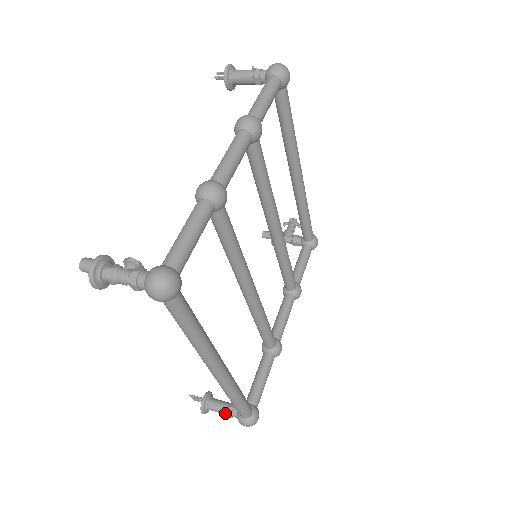
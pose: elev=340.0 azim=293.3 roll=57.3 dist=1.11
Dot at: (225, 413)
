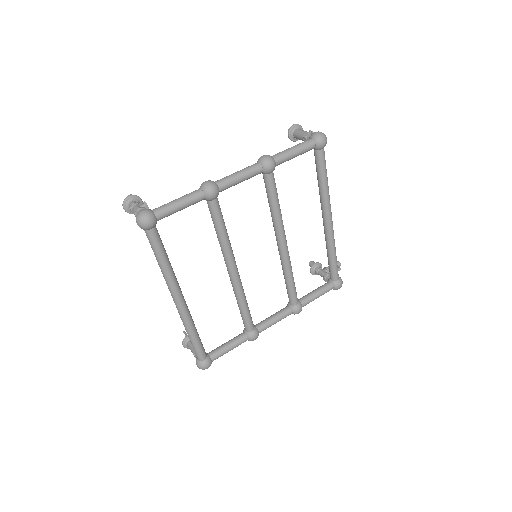
Dot at: (193, 352)
